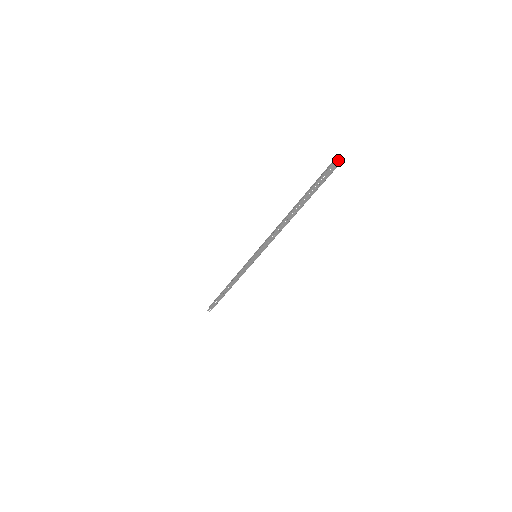
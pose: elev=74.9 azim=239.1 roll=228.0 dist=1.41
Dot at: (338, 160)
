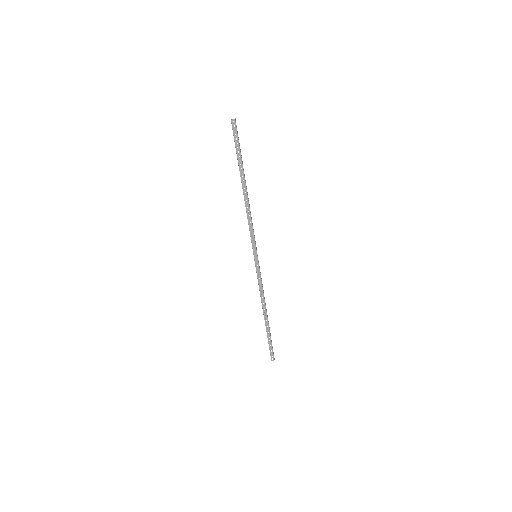
Dot at: (232, 120)
